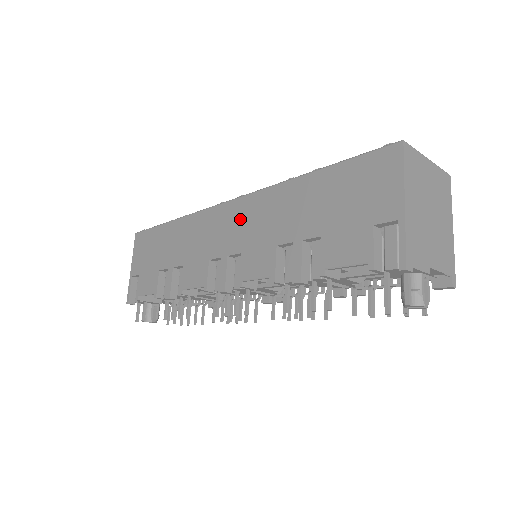
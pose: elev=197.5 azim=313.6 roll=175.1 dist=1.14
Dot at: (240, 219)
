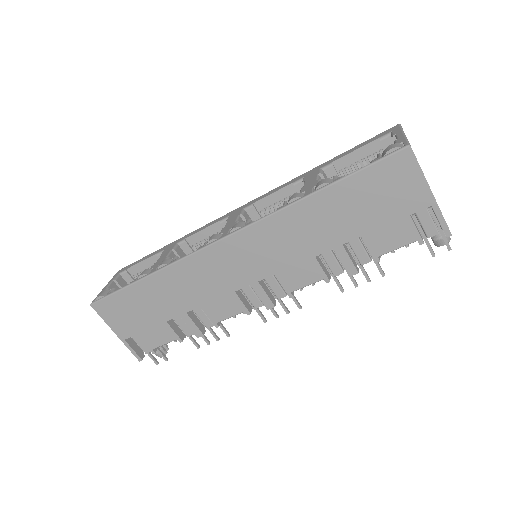
Dot at: (253, 249)
